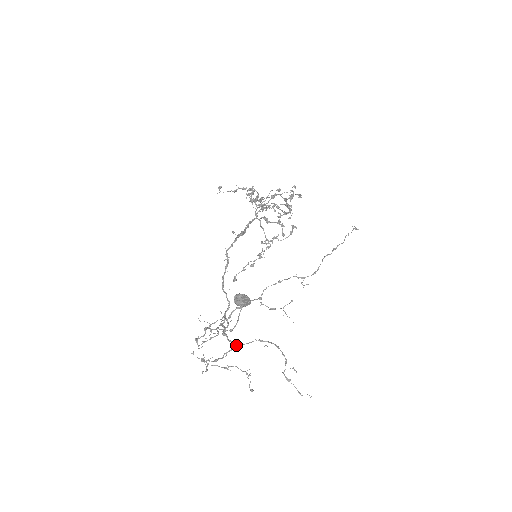
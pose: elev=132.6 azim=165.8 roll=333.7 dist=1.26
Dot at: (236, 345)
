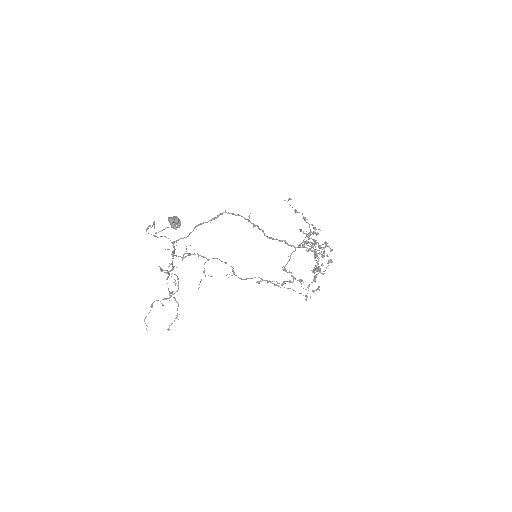
Dot at: (172, 270)
